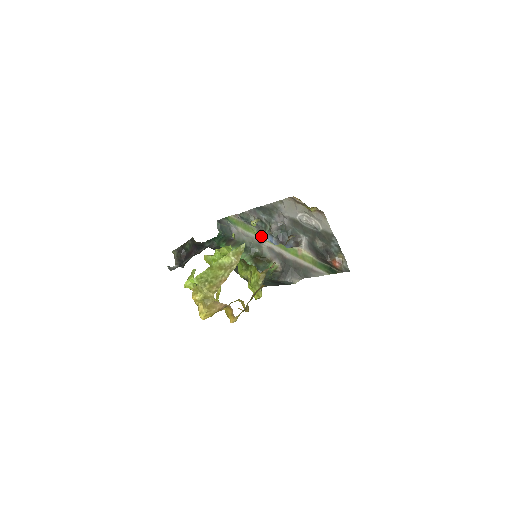
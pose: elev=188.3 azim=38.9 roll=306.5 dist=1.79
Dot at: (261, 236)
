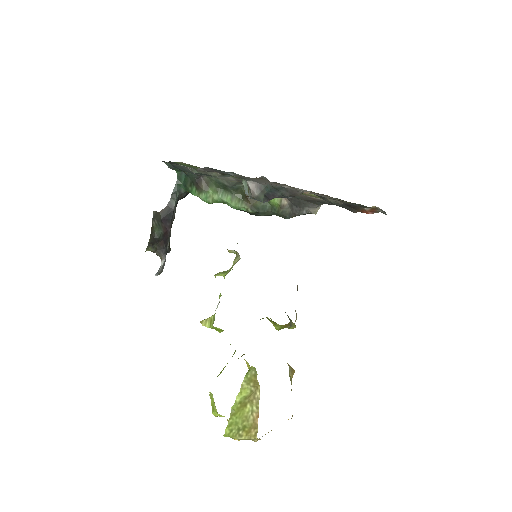
Dot at: occluded
